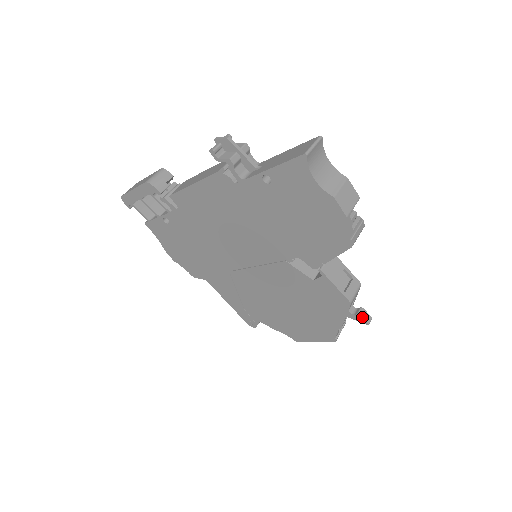
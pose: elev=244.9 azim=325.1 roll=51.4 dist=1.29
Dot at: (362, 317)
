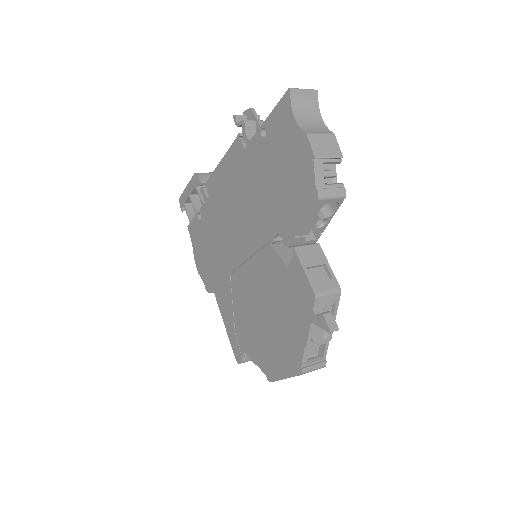
Dot at: (324, 319)
